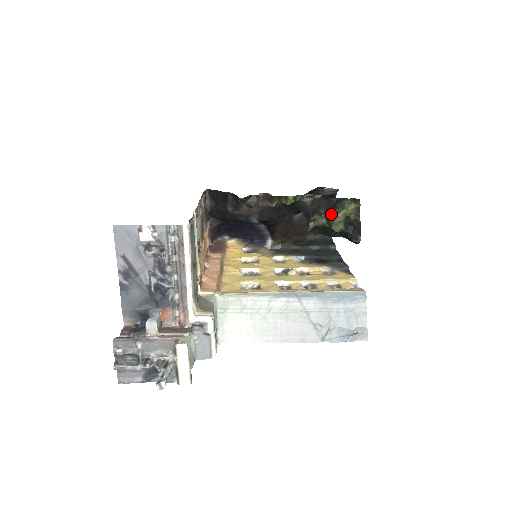
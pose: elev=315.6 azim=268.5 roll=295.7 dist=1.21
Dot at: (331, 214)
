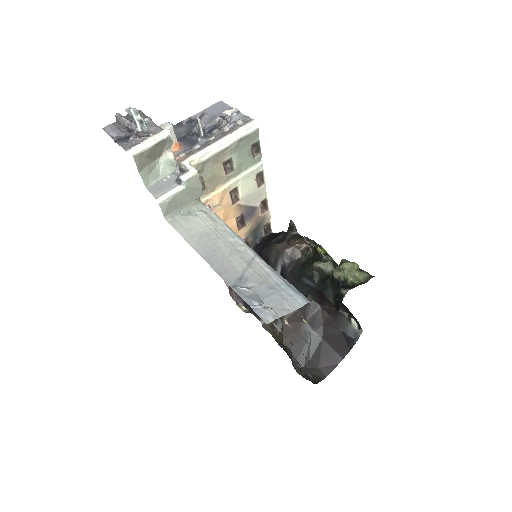
Dot at: (343, 260)
